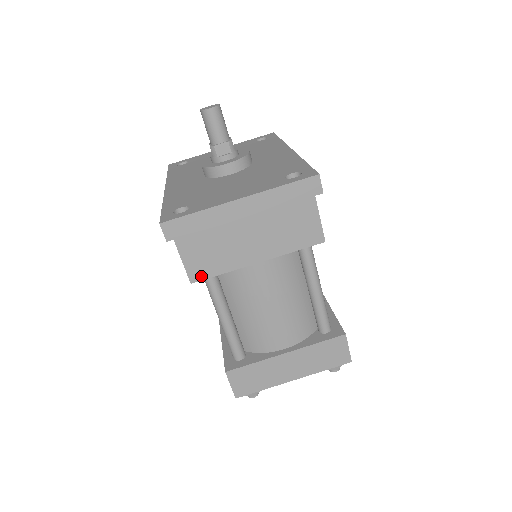
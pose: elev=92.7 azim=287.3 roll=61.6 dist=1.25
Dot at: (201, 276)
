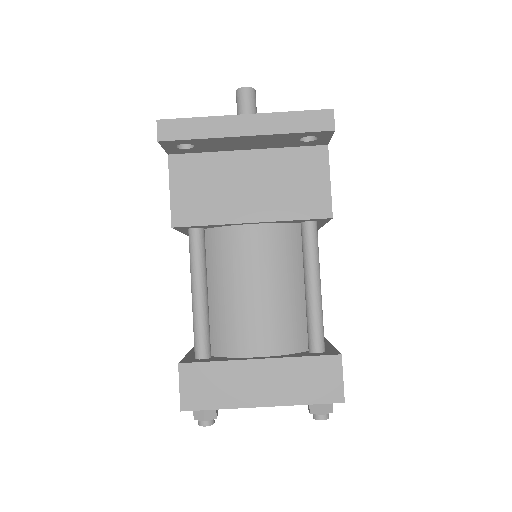
Dot at: (185, 221)
